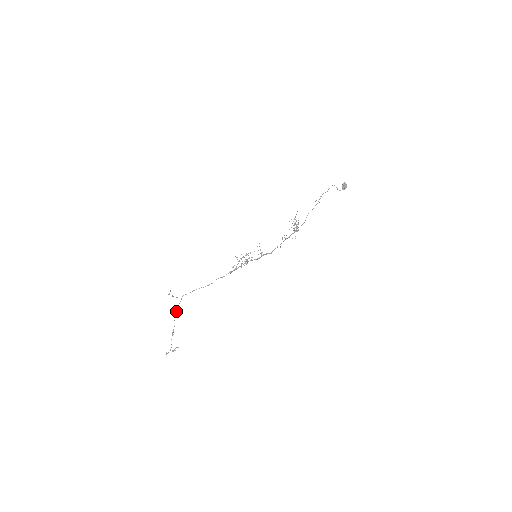
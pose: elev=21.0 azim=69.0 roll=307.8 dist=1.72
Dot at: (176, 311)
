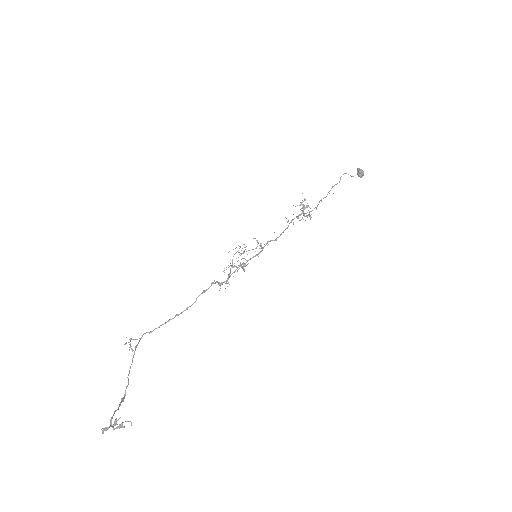
Dot at: occluded
